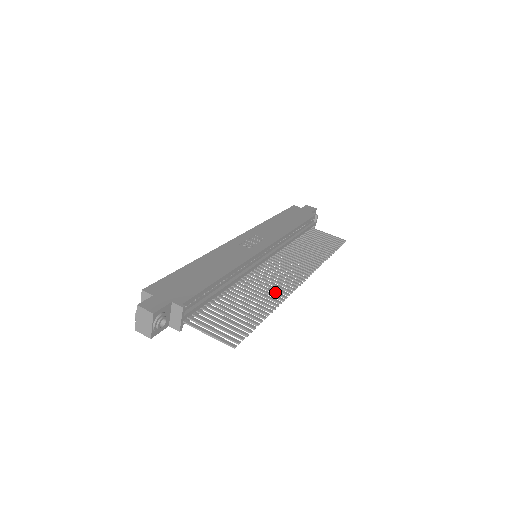
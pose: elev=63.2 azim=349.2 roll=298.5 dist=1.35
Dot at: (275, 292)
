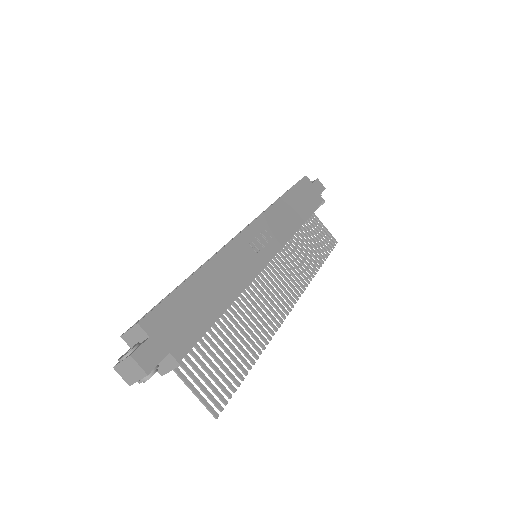
Dot at: (265, 324)
